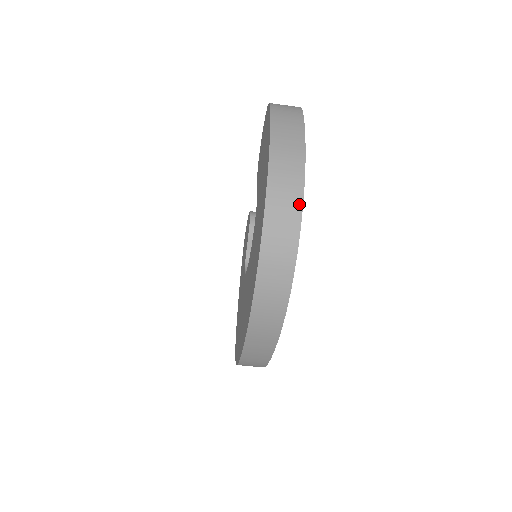
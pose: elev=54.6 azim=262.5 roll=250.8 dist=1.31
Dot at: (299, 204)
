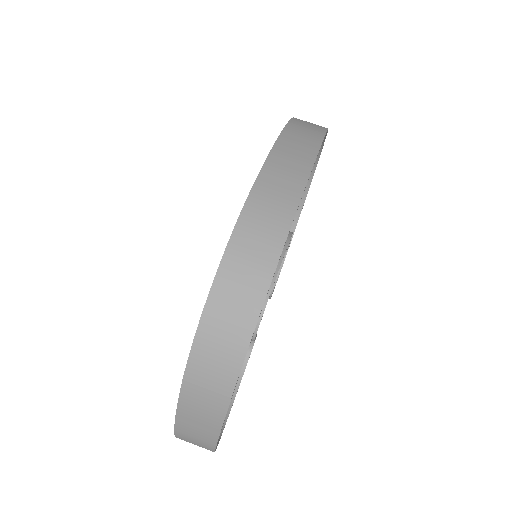
Dot at: occluded
